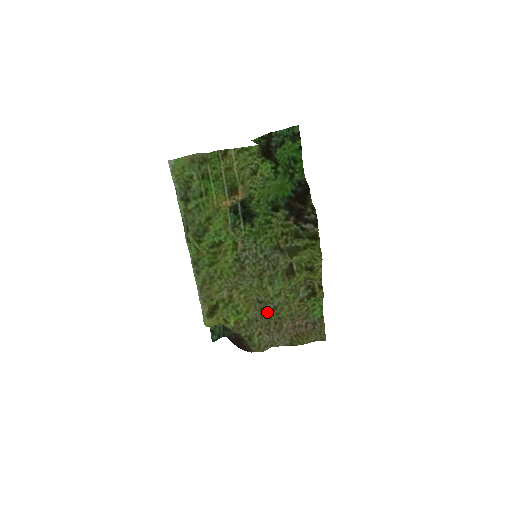
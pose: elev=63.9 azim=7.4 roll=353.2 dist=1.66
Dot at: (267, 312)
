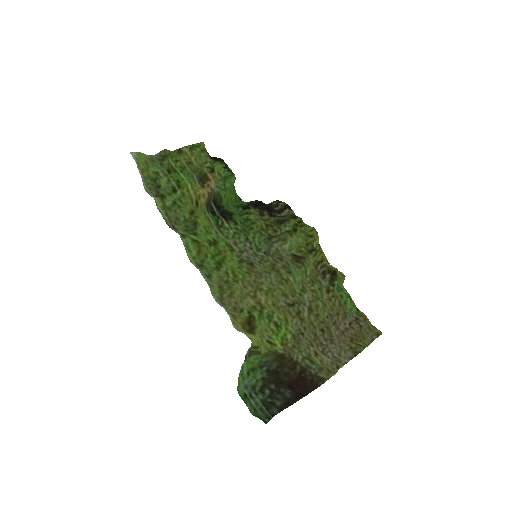
Dot at: (306, 317)
